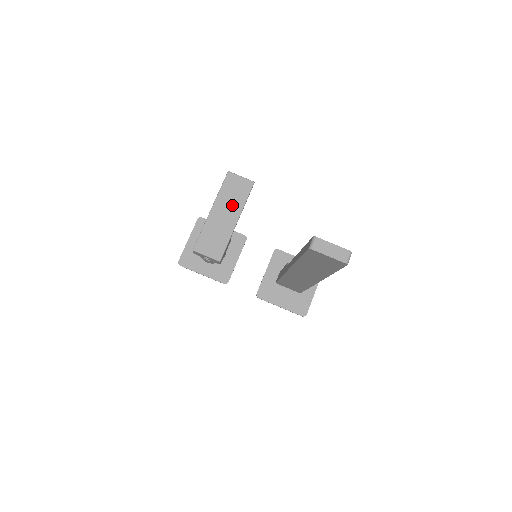
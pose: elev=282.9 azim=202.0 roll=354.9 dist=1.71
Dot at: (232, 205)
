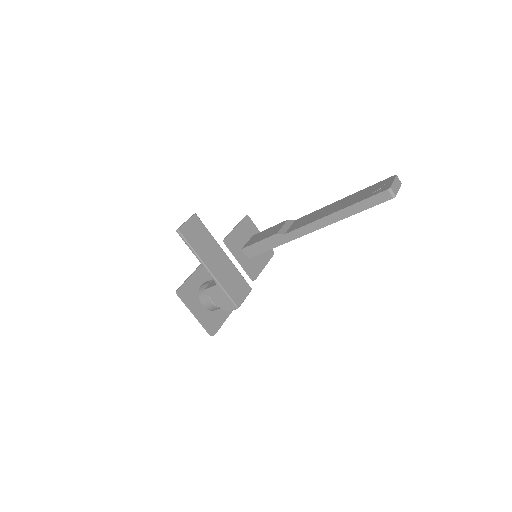
Dot at: (210, 248)
